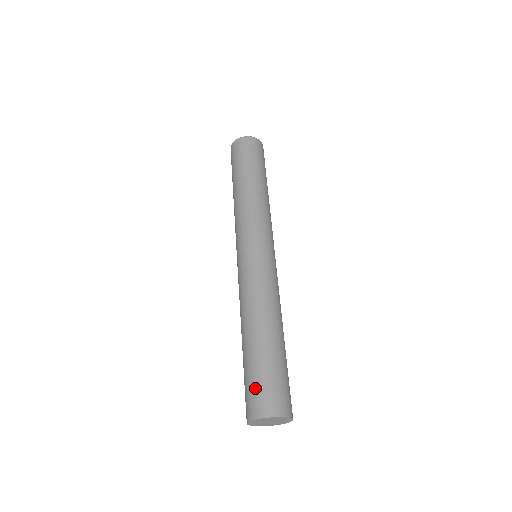
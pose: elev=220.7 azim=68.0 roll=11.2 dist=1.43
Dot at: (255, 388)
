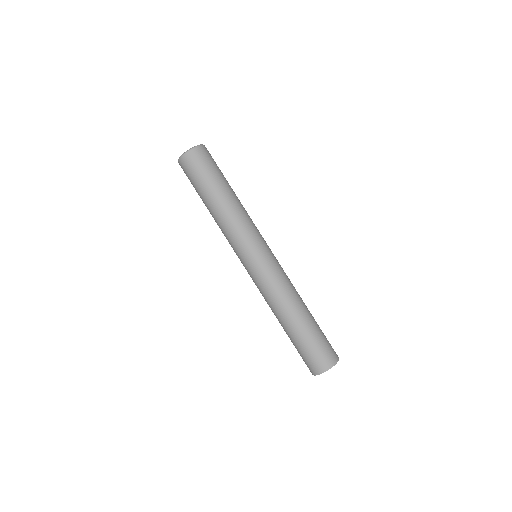
Dot at: (311, 356)
